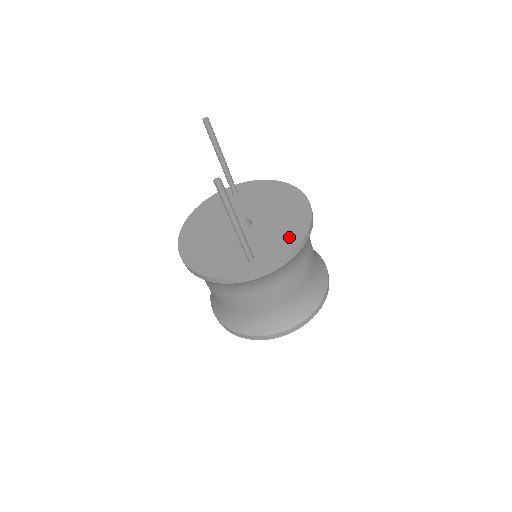
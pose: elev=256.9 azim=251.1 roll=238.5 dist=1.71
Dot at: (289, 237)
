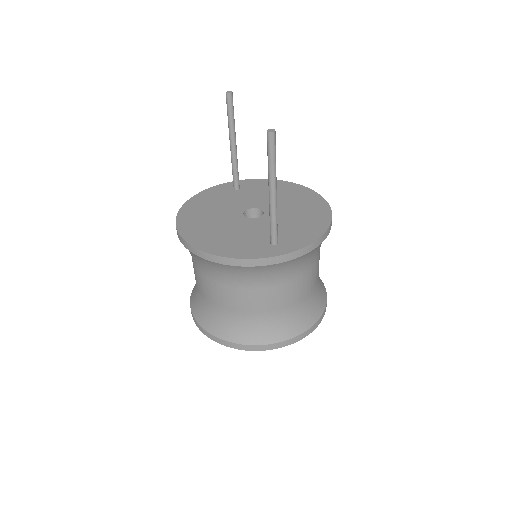
Dot at: (312, 225)
